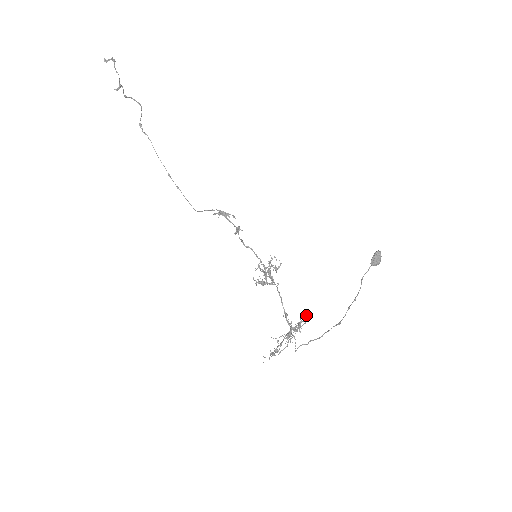
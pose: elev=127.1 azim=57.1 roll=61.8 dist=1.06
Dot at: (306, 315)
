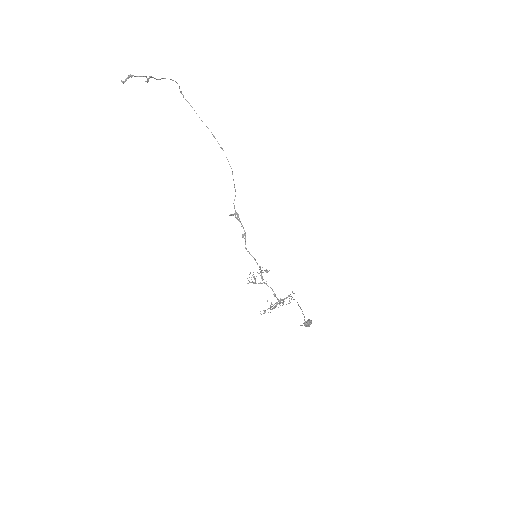
Dot at: occluded
